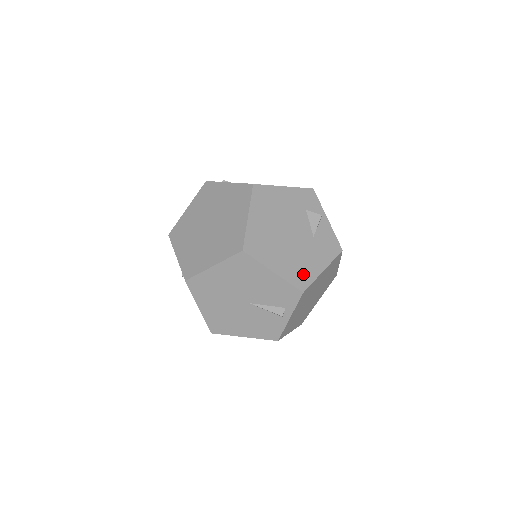
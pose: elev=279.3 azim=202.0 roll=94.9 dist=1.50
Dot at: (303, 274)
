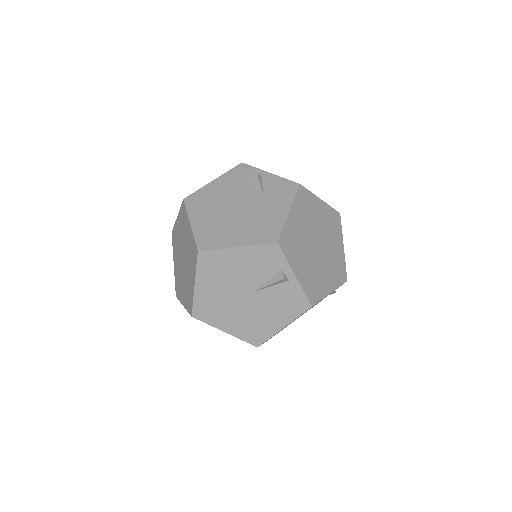
Dot at: (269, 229)
